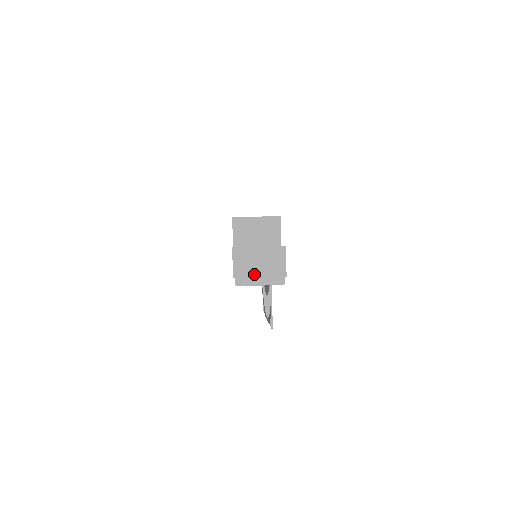
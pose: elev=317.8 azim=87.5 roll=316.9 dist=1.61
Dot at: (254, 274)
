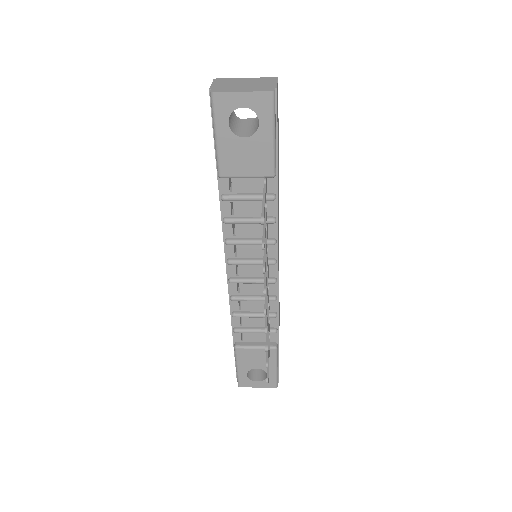
Dot at: (236, 87)
